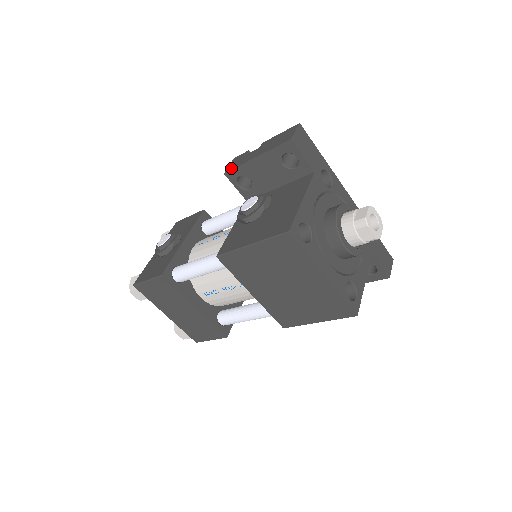
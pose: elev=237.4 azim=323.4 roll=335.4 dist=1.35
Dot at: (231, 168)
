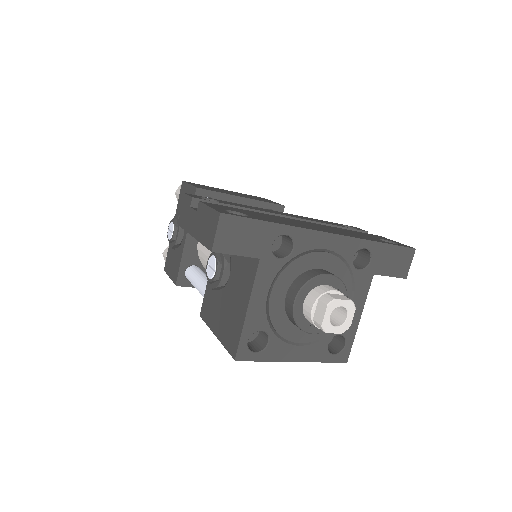
Dot at: (181, 223)
